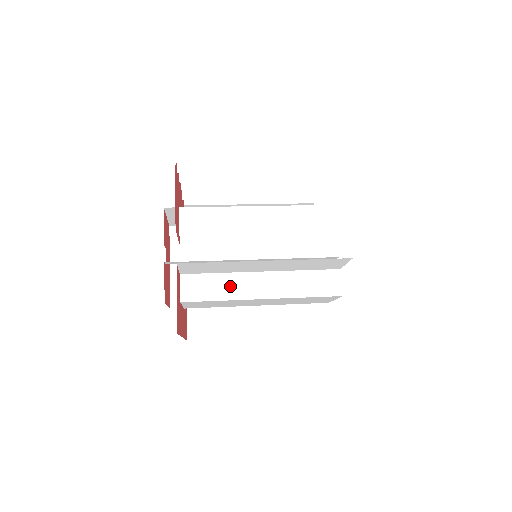
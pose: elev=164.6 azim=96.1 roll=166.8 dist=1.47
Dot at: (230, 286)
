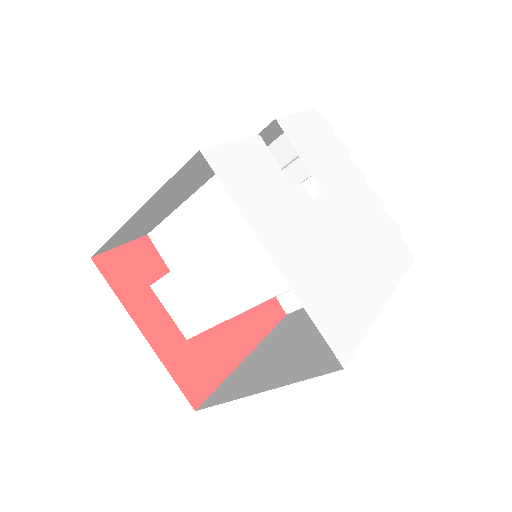
Dot at: occluded
